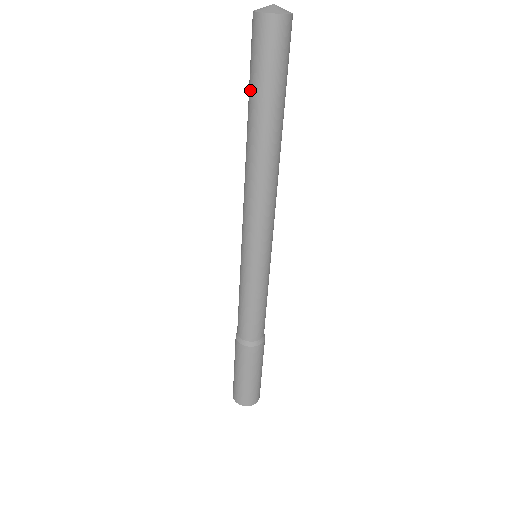
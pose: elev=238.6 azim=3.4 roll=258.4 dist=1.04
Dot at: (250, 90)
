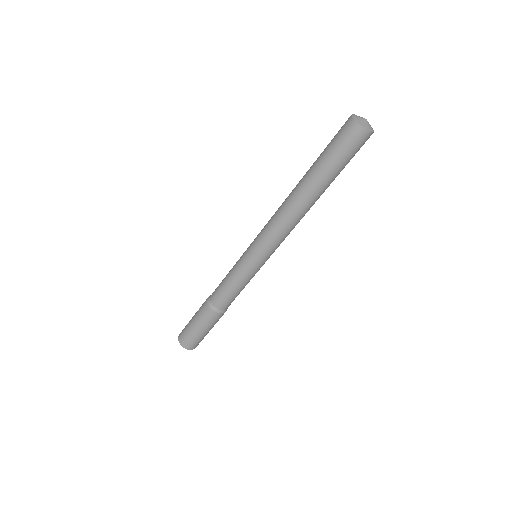
Dot at: (321, 160)
